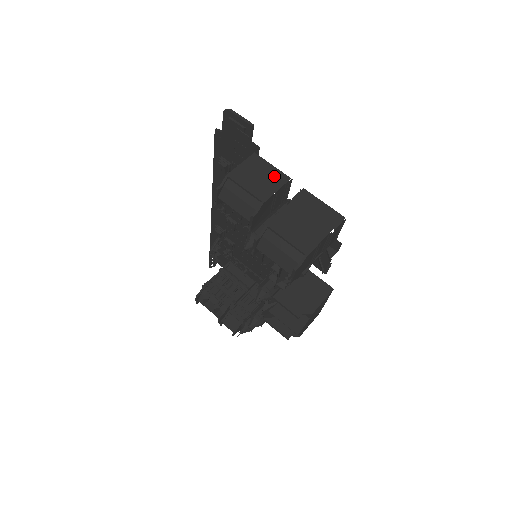
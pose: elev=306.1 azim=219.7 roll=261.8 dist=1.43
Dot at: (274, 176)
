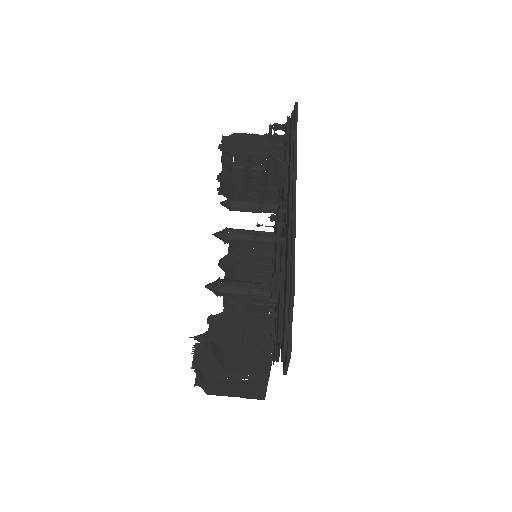
Dot at: (259, 370)
